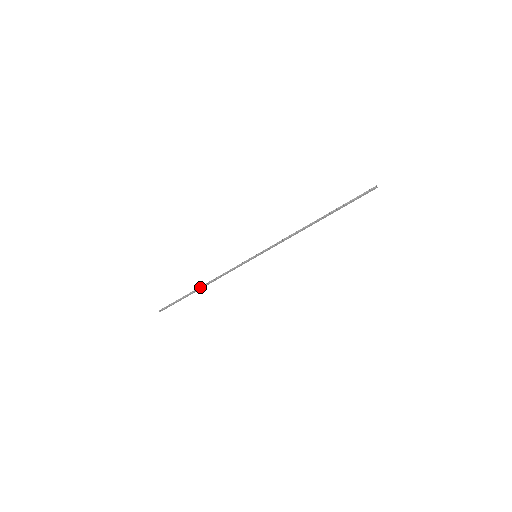
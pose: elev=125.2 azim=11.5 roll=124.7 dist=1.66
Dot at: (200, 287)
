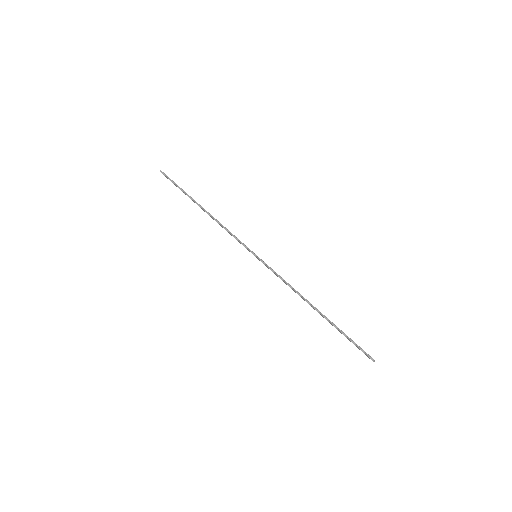
Dot at: (202, 207)
